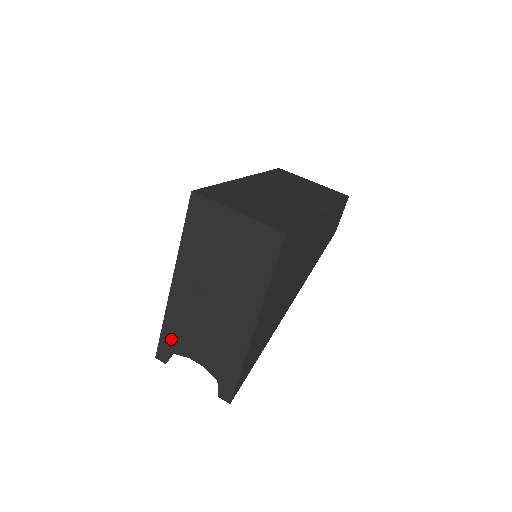
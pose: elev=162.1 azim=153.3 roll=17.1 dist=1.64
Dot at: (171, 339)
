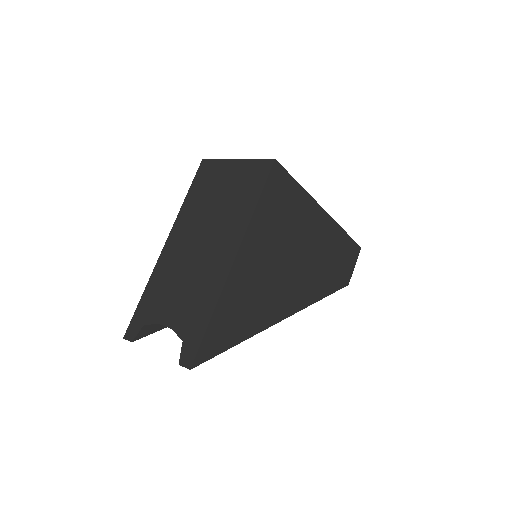
Dot at: (146, 308)
